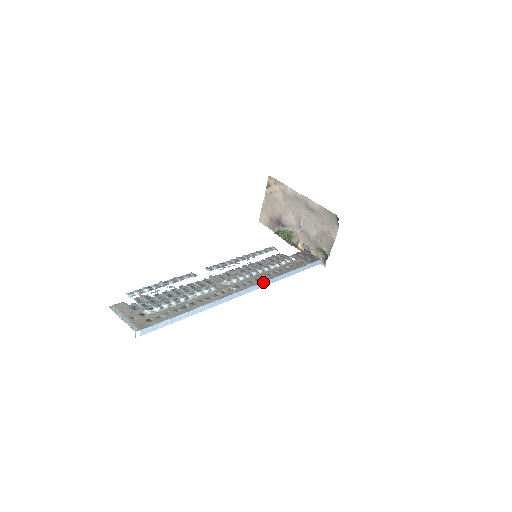
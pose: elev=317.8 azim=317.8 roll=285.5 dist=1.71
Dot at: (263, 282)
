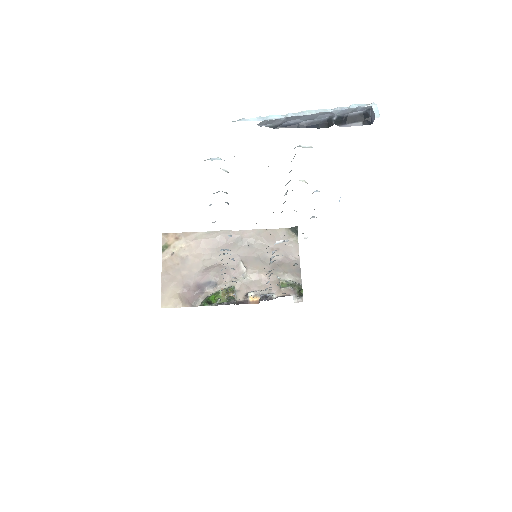
Dot at: occluded
